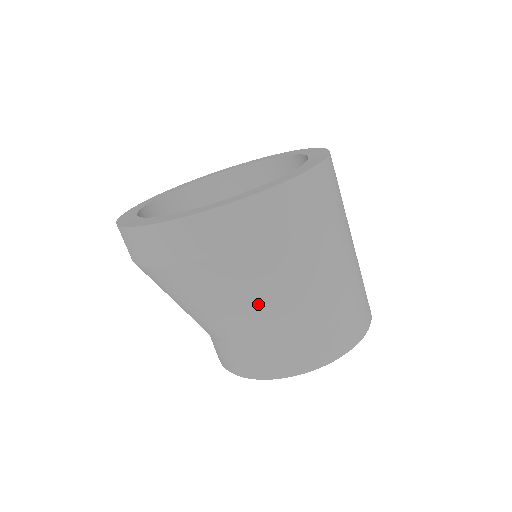
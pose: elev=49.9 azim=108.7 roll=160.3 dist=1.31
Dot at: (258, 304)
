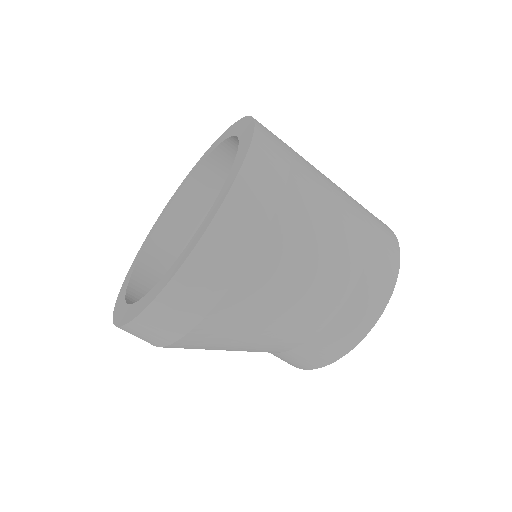
Dot at: (311, 273)
